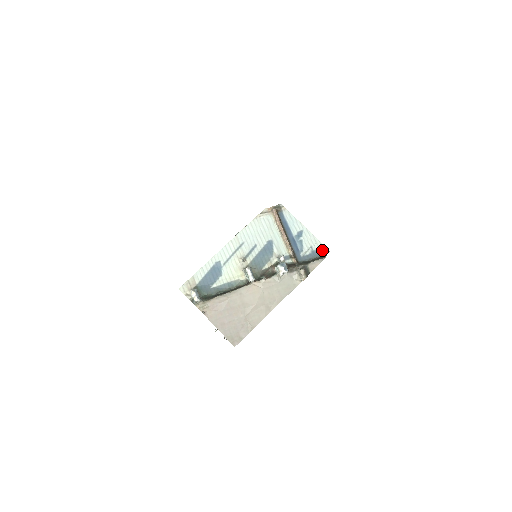
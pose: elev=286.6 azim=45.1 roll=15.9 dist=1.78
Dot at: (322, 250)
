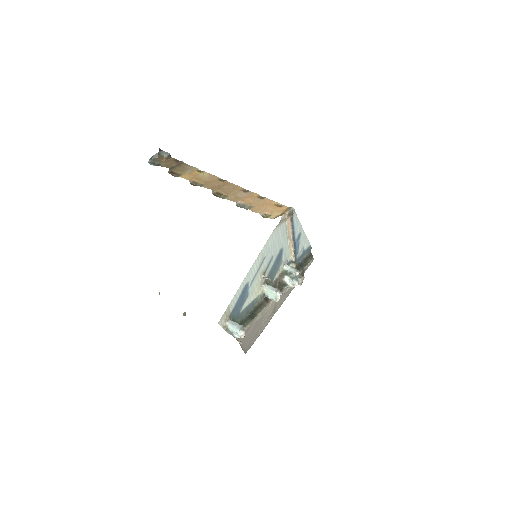
Dot at: (308, 248)
